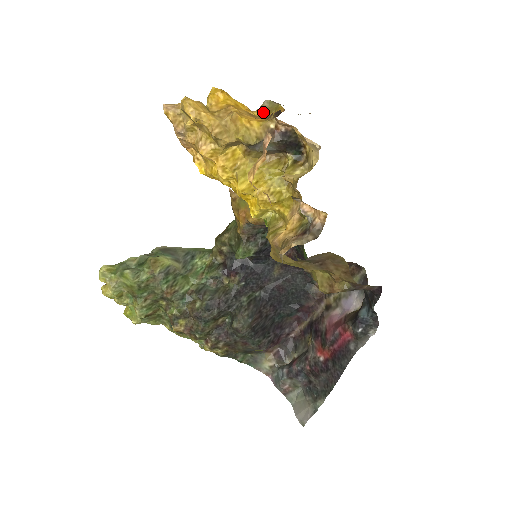
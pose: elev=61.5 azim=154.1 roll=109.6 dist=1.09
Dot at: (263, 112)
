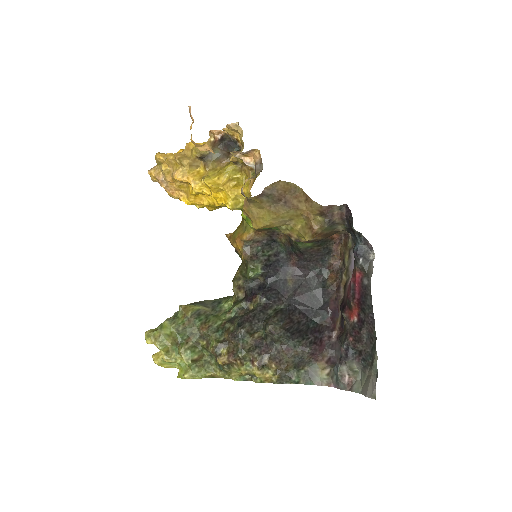
Dot at: occluded
